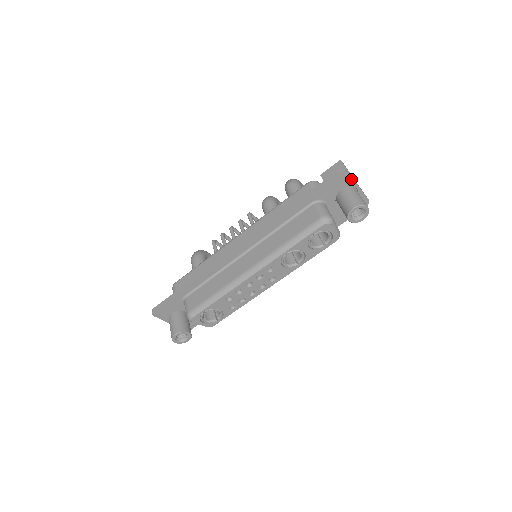
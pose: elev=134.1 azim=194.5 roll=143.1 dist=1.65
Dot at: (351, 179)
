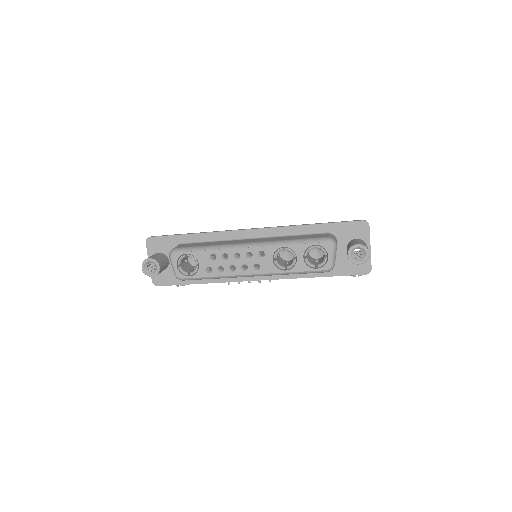
Dot at: (368, 234)
